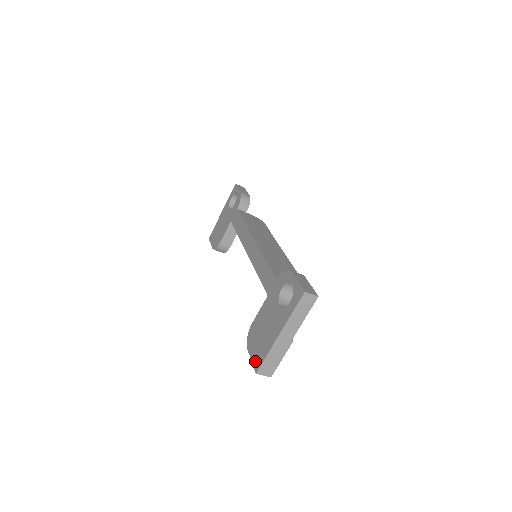
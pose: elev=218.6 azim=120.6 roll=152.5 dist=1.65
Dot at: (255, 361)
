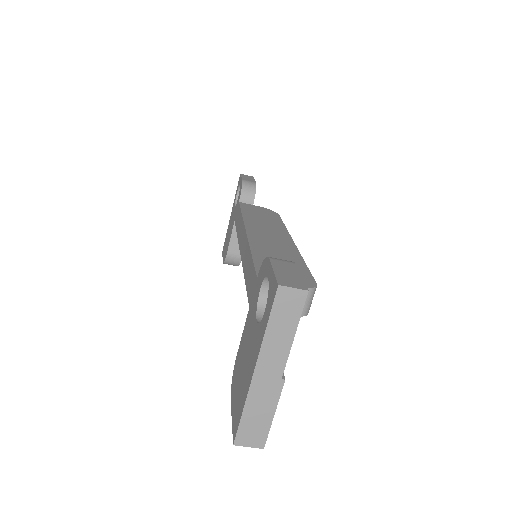
Dot at: (233, 422)
